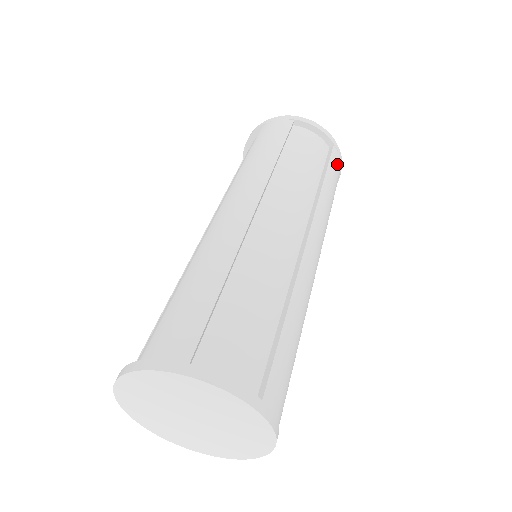
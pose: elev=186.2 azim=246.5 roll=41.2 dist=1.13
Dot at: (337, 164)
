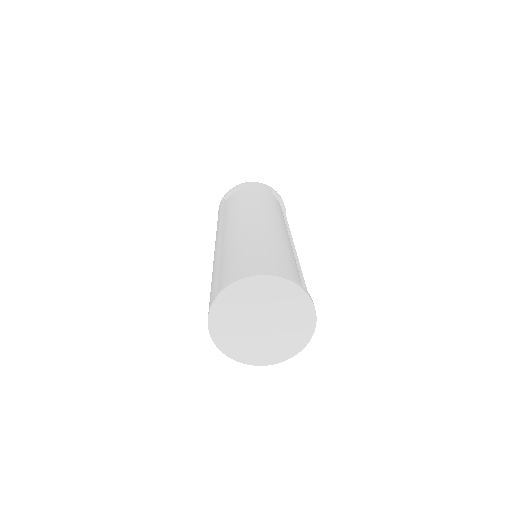
Dot at: occluded
